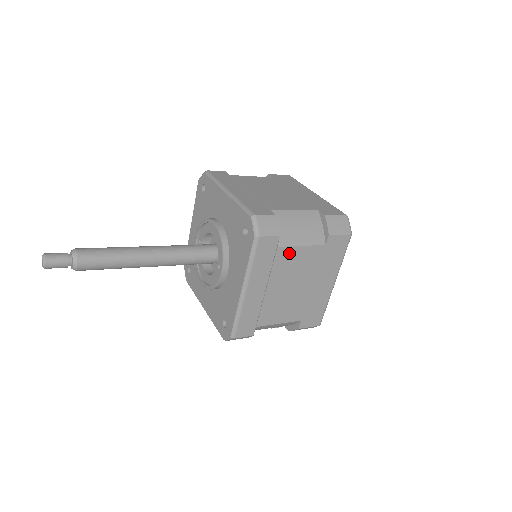
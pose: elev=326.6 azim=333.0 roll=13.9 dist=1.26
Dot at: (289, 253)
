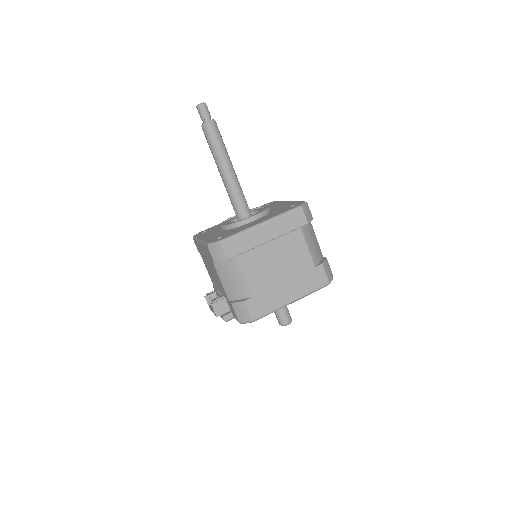
Dot at: (299, 240)
